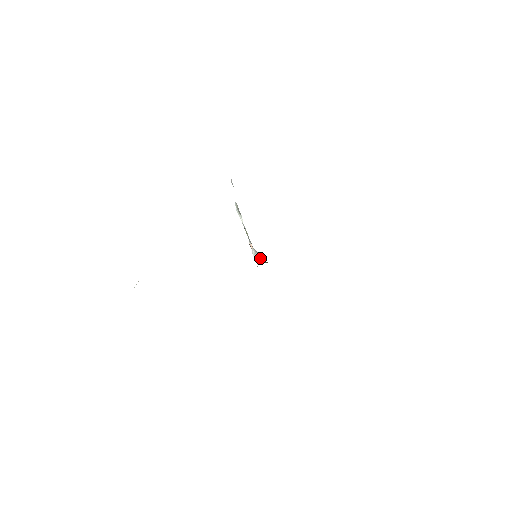
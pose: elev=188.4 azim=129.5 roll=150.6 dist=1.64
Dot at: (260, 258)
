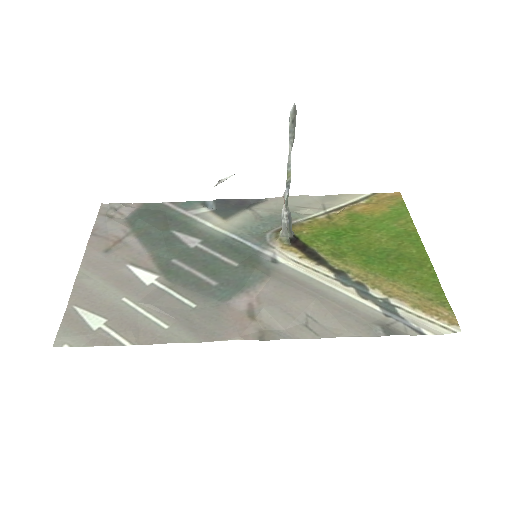
Dot at: (285, 229)
